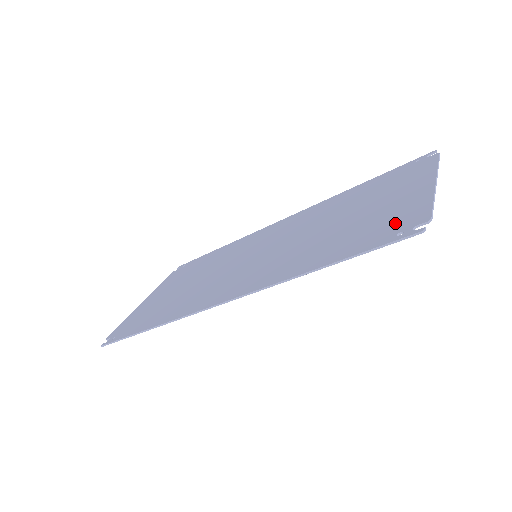
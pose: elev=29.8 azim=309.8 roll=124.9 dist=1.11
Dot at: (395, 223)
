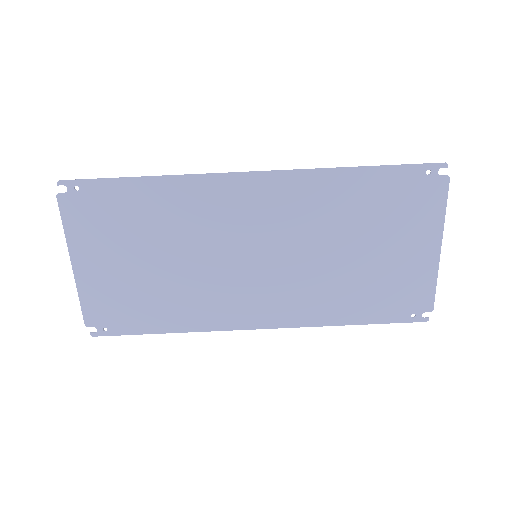
Dot at: (419, 194)
